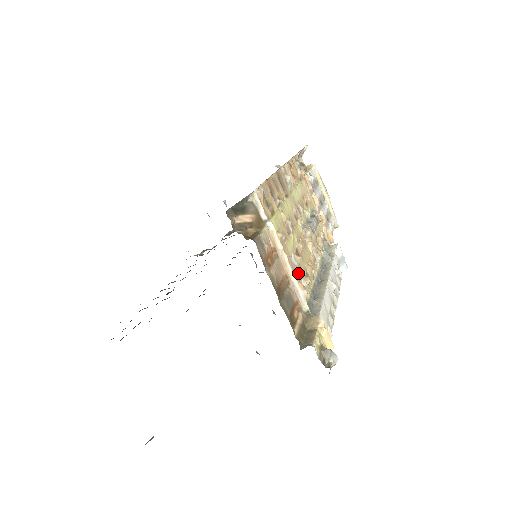
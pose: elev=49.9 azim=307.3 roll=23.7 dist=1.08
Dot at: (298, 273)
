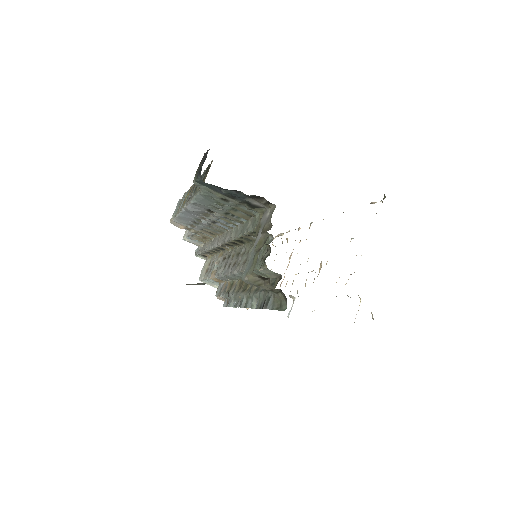
Dot at: occluded
